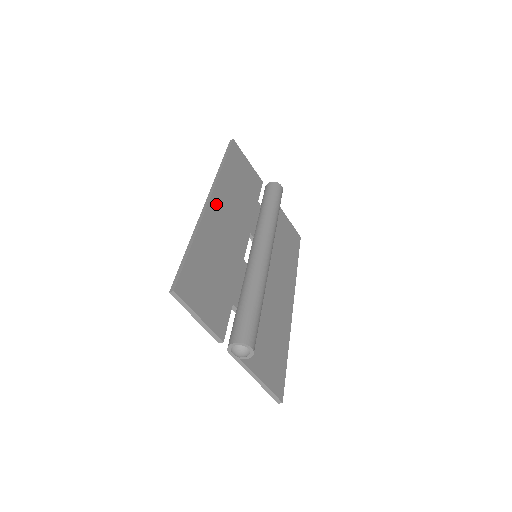
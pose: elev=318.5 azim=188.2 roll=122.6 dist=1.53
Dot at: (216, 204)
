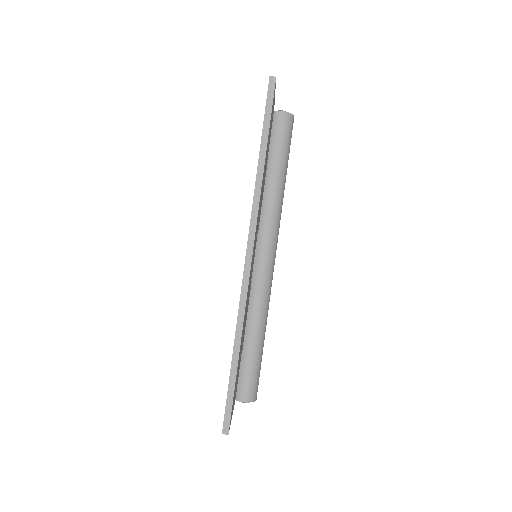
Dot at: occluded
